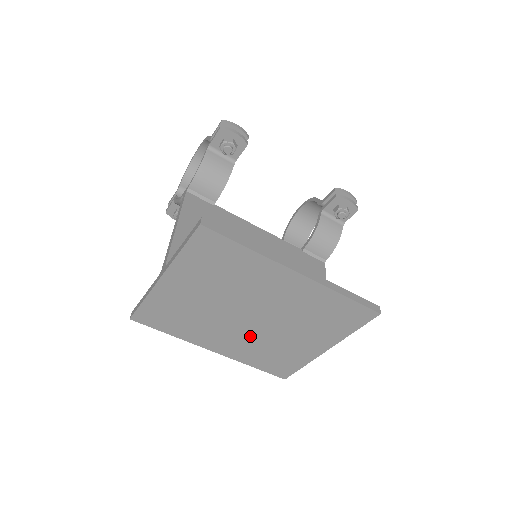
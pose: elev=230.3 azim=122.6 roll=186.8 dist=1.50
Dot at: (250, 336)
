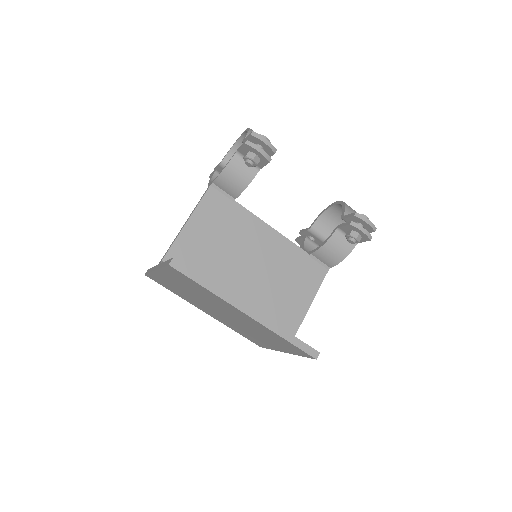
Dot at: (227, 320)
